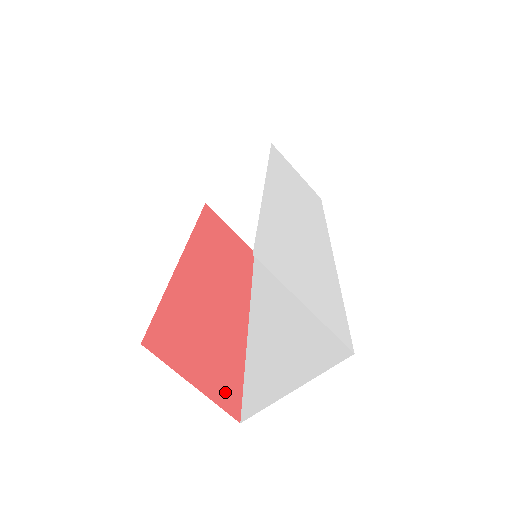
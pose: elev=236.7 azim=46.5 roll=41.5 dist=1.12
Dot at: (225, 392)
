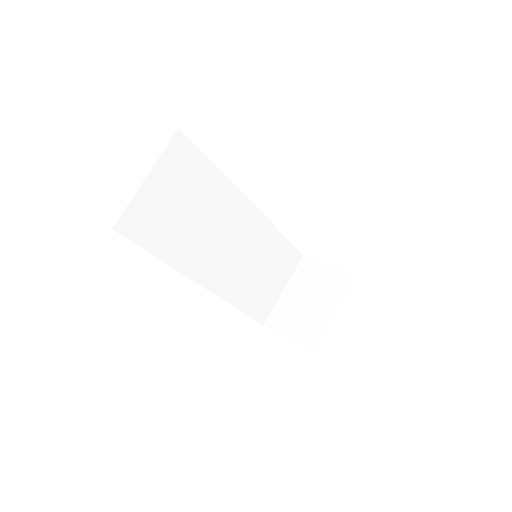
Dot at: occluded
